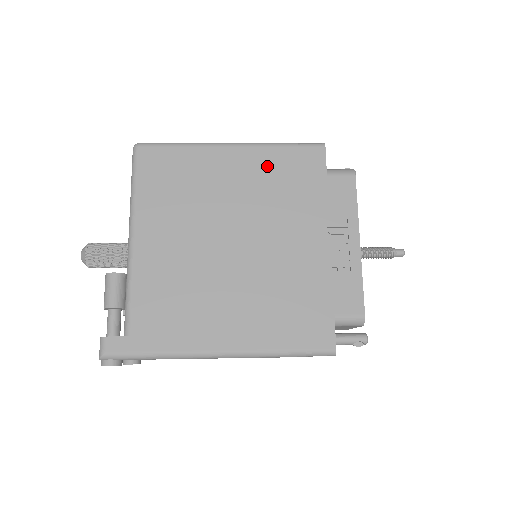
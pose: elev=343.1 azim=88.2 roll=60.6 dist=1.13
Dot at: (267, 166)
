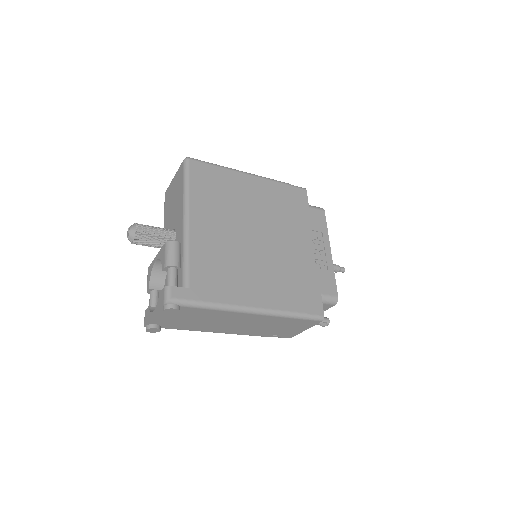
Dot at: (274, 193)
